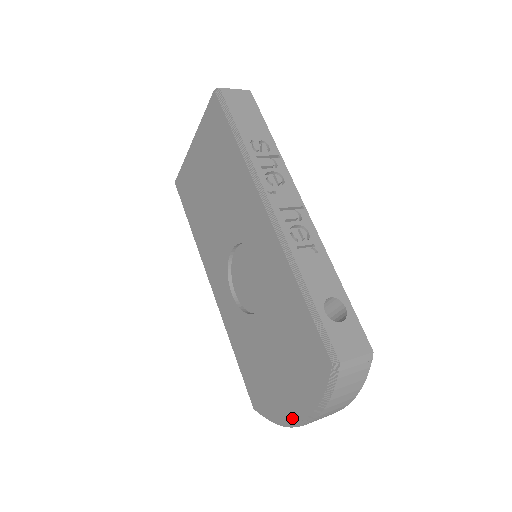
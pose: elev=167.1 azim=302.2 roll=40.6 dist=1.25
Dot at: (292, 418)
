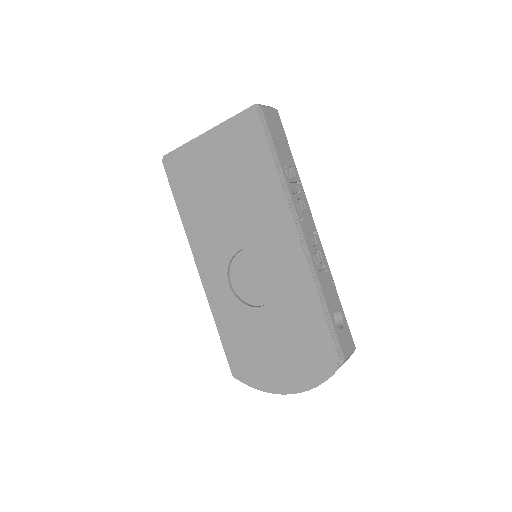
Dot at: (282, 389)
